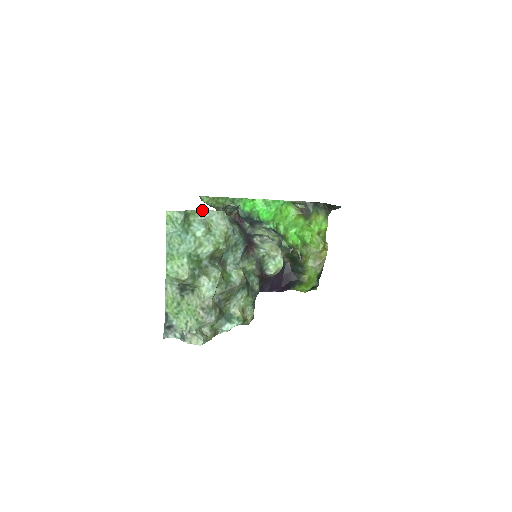
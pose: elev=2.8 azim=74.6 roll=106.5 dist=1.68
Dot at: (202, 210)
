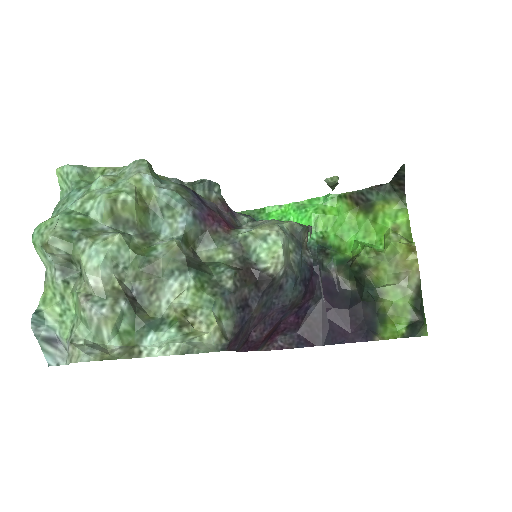
Dot at: (117, 167)
